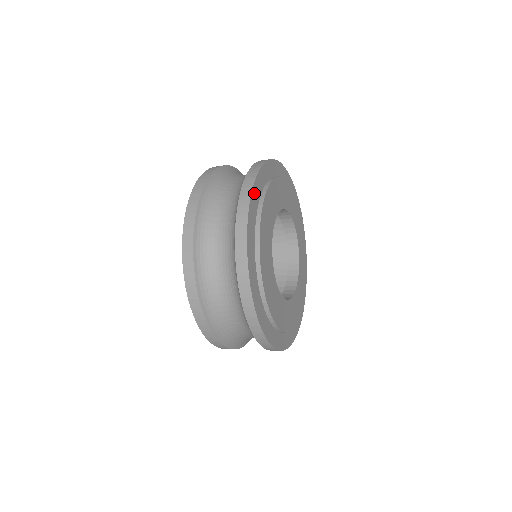
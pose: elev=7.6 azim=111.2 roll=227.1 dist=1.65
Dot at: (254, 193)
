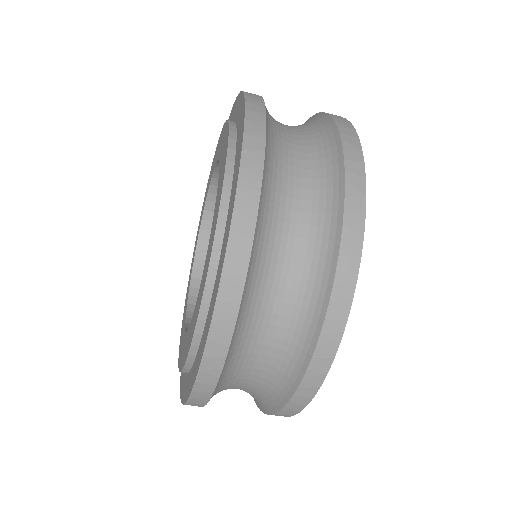
Dot at: occluded
